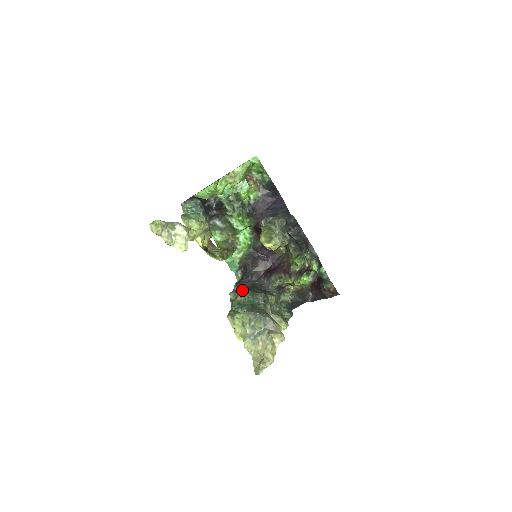
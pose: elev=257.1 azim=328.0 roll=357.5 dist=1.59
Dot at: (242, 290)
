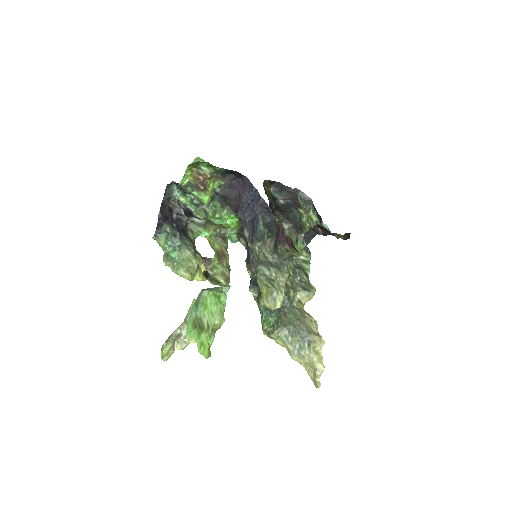
Dot at: occluded
